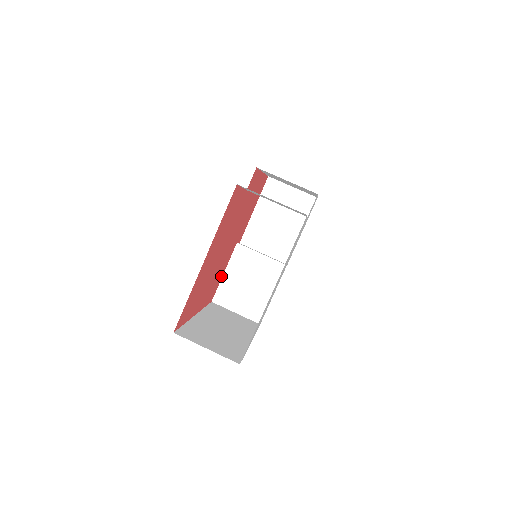
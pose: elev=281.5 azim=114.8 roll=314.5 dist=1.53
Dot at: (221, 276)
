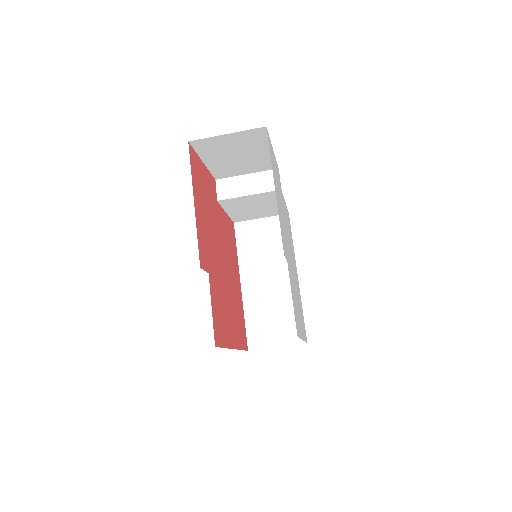
Dot at: (227, 220)
